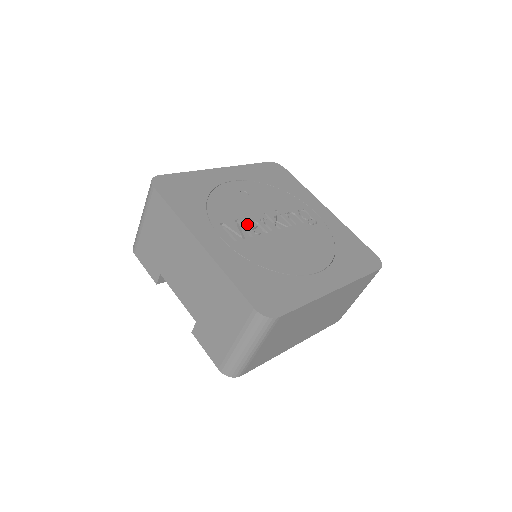
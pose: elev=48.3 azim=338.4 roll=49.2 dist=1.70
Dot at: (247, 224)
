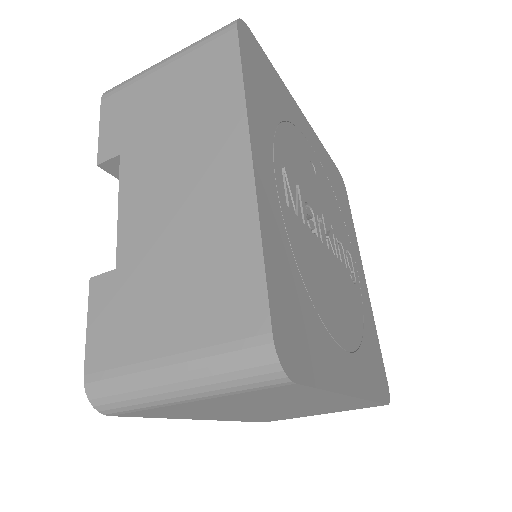
Dot at: (305, 202)
